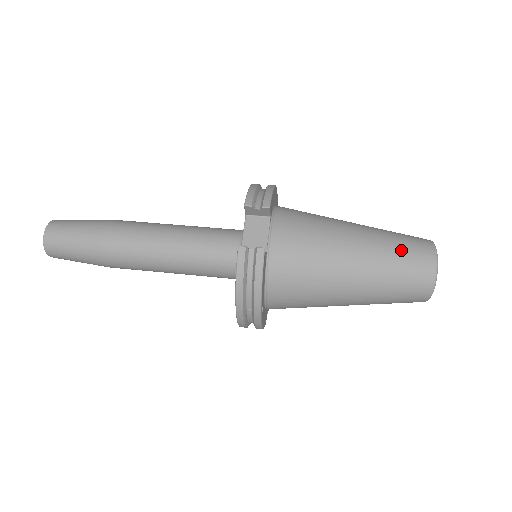
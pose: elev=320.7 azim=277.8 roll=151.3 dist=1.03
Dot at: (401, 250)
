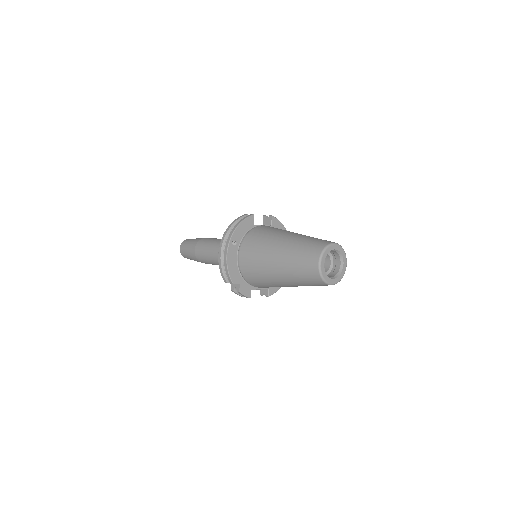
Dot at: occluded
